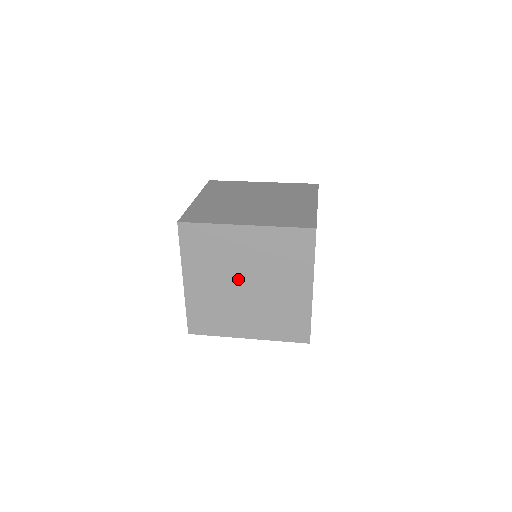
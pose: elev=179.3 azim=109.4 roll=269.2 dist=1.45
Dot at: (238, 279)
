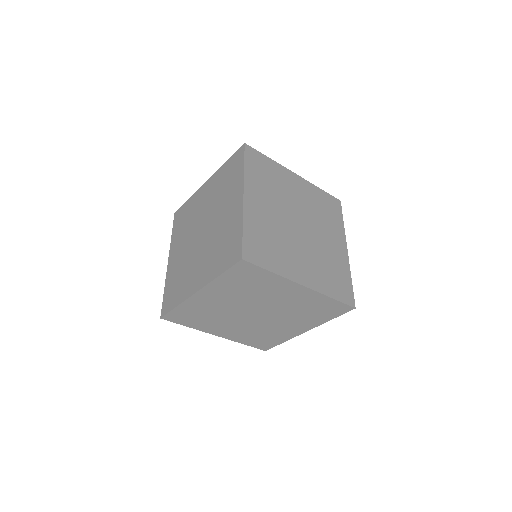
Dot at: (198, 230)
